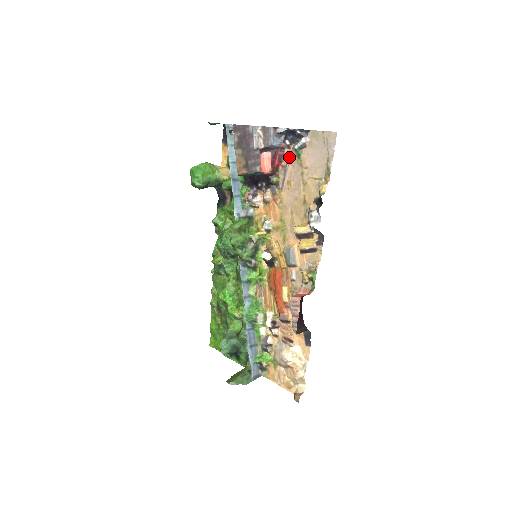
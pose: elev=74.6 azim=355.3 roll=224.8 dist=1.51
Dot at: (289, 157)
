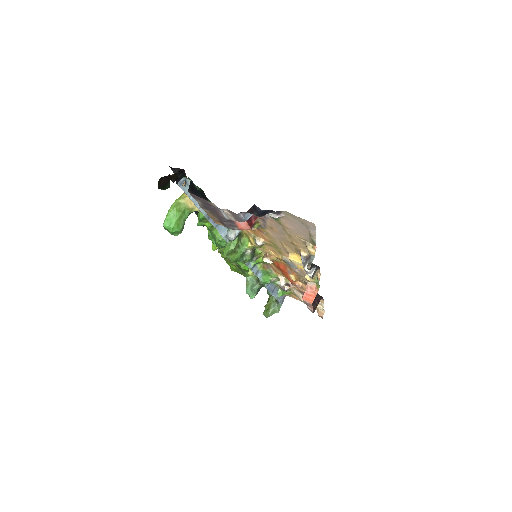
Dot at: (265, 216)
